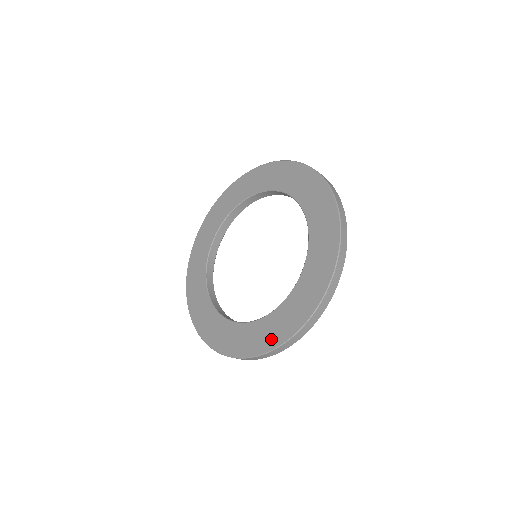
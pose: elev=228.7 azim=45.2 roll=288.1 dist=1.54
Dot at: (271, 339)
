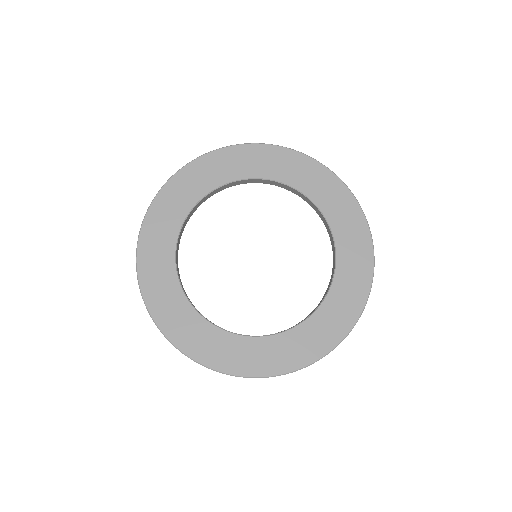
Dot at: (247, 365)
